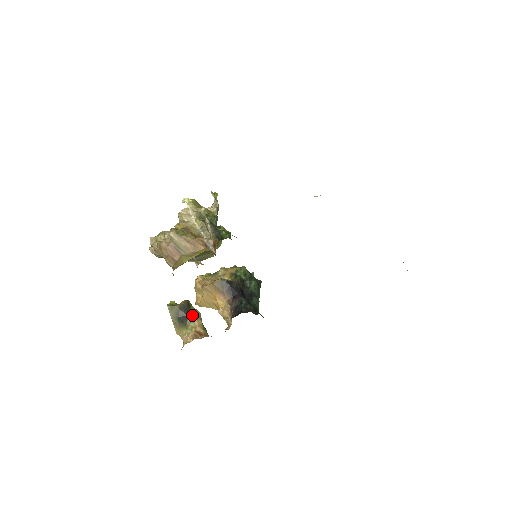
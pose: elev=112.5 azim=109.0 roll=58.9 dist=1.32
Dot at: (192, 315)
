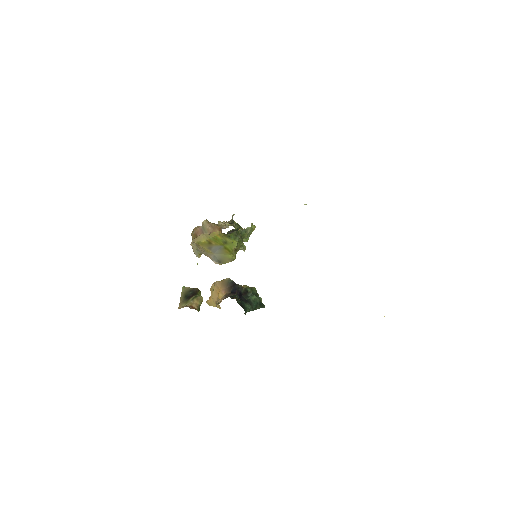
Dot at: (196, 297)
